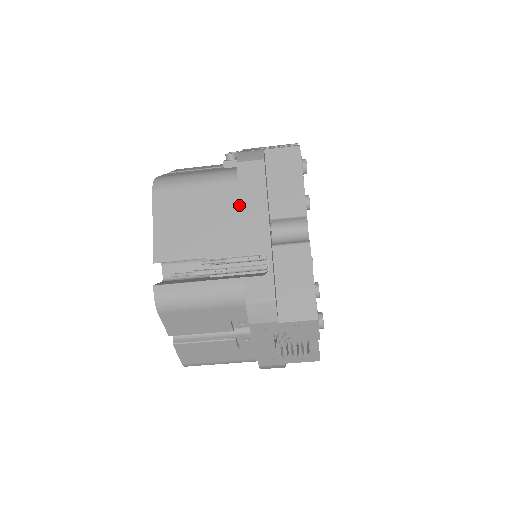
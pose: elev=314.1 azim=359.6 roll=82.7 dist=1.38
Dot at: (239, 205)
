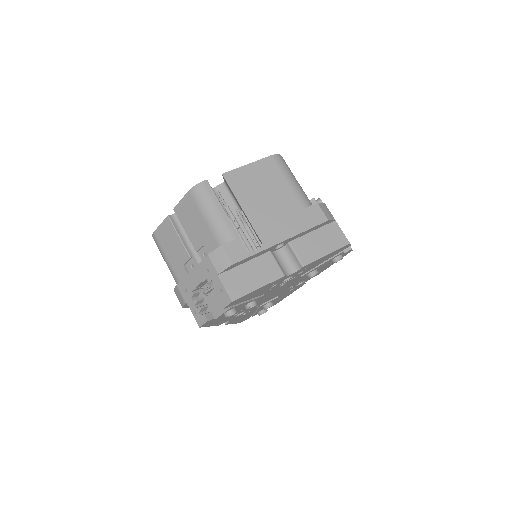
Dot at: (289, 215)
